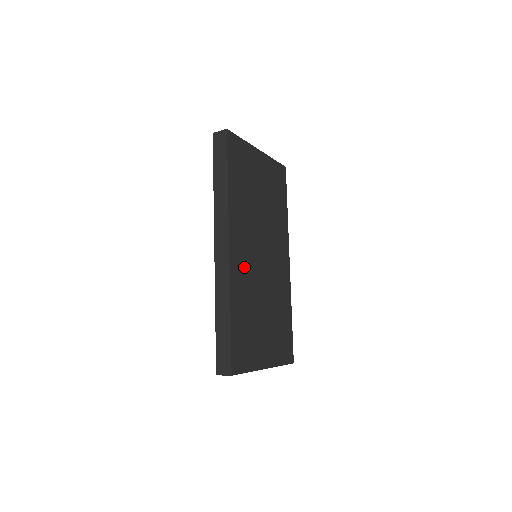
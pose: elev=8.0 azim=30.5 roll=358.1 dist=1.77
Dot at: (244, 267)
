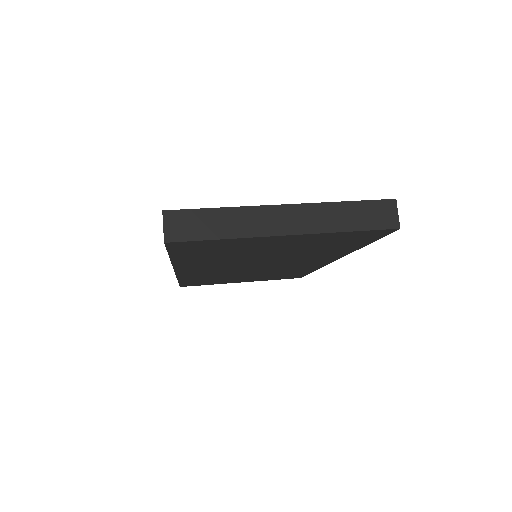
Dot at: (208, 272)
